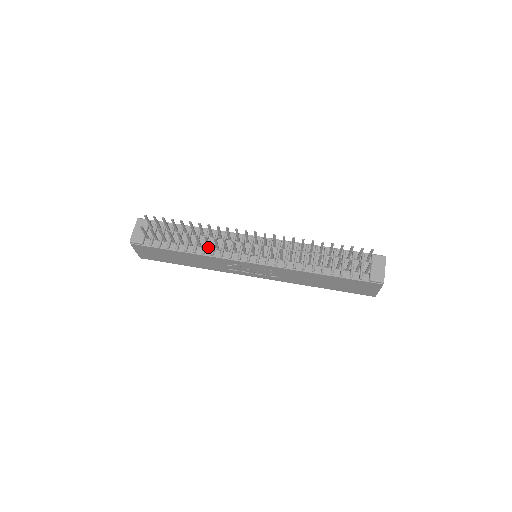
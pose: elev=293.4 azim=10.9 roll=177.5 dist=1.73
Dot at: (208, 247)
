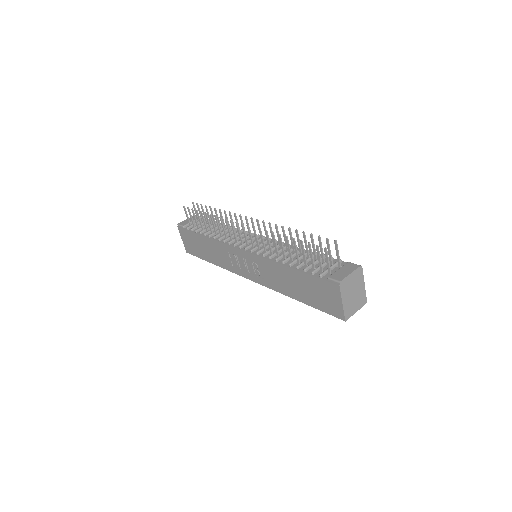
Dot at: (220, 234)
